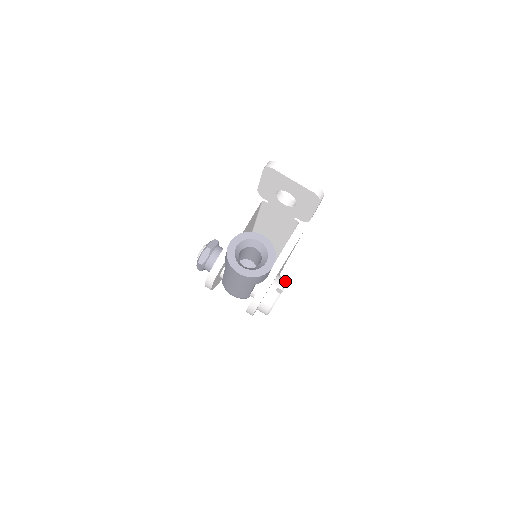
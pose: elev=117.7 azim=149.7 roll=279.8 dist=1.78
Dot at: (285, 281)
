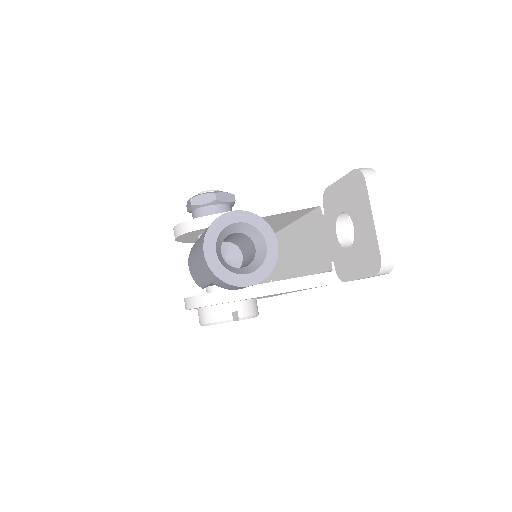
Dot at: (254, 313)
